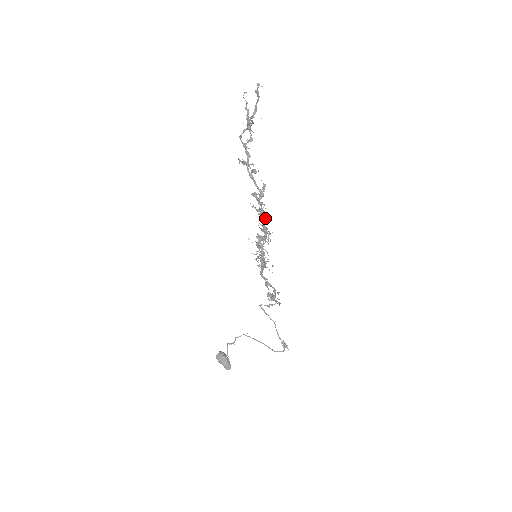
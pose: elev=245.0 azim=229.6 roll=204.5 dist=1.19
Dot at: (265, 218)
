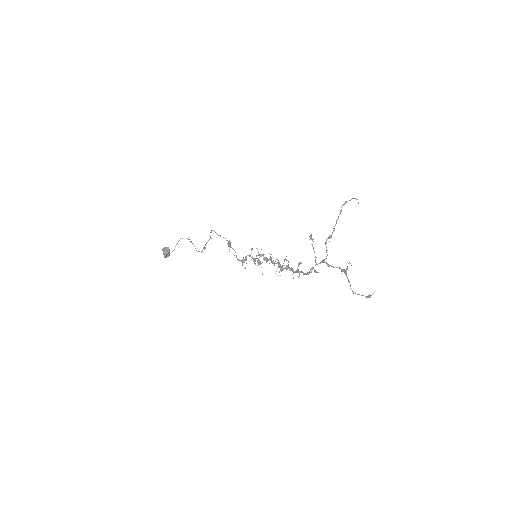
Dot at: (289, 268)
